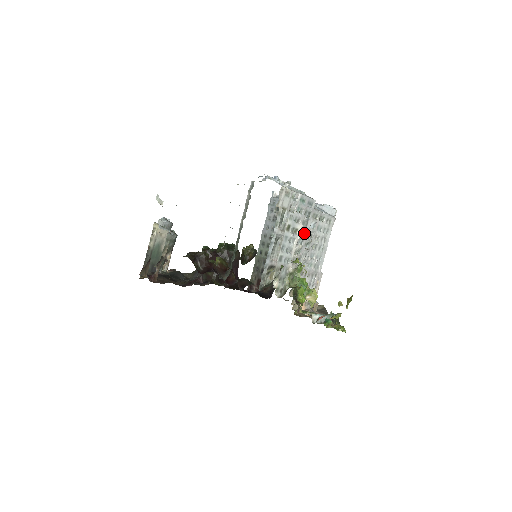
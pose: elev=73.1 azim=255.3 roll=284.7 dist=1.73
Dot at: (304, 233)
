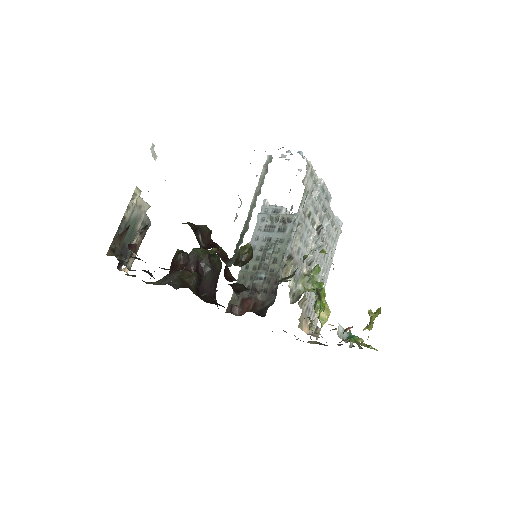
Dot at: (319, 231)
